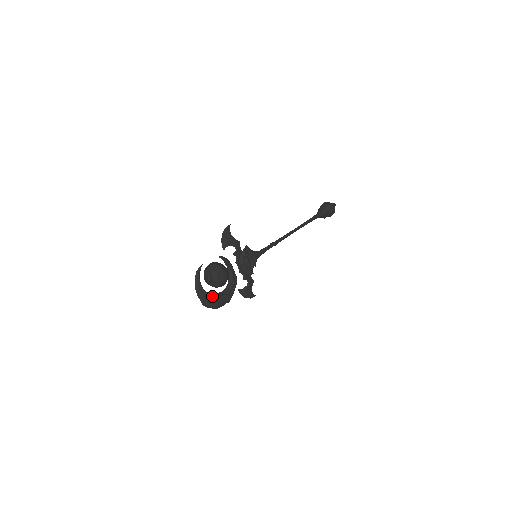
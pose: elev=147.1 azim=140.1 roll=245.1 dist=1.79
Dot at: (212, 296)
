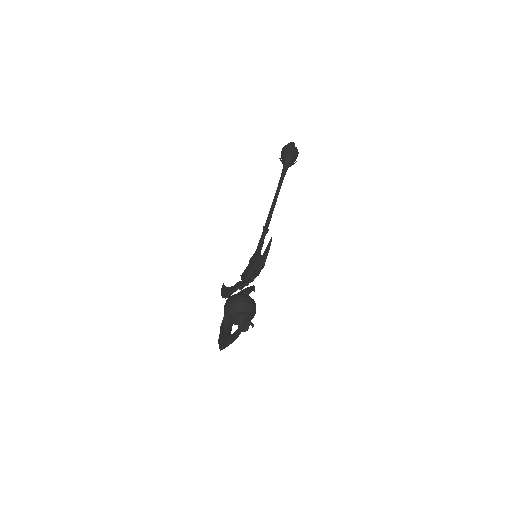
Dot at: occluded
